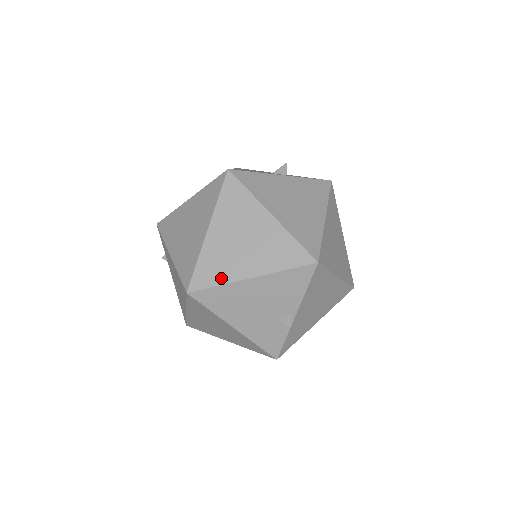
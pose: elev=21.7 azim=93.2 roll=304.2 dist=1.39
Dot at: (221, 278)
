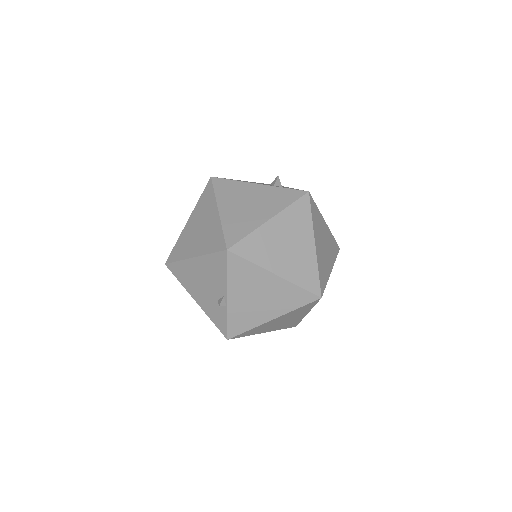
Dot at: (181, 256)
